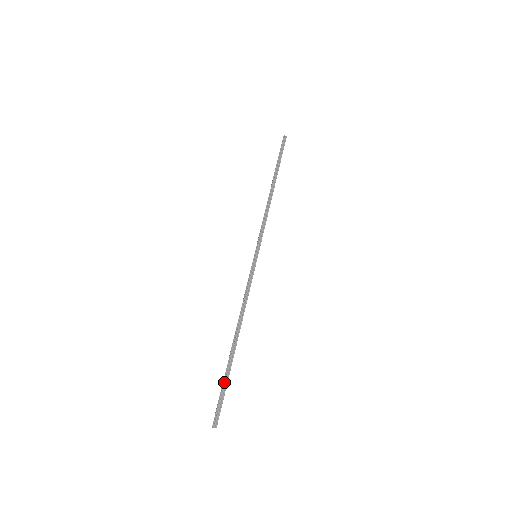
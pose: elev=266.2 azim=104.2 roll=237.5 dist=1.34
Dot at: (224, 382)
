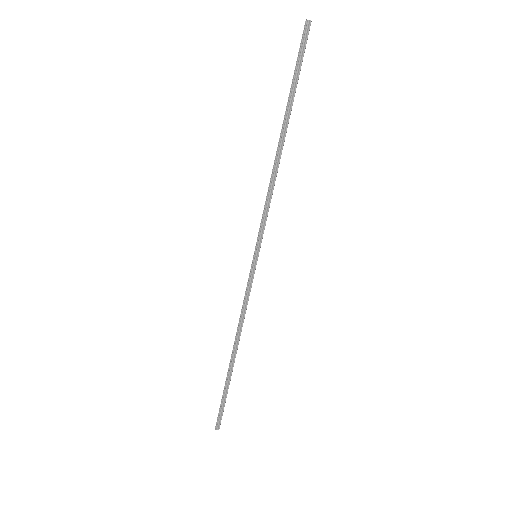
Dot at: (223, 395)
